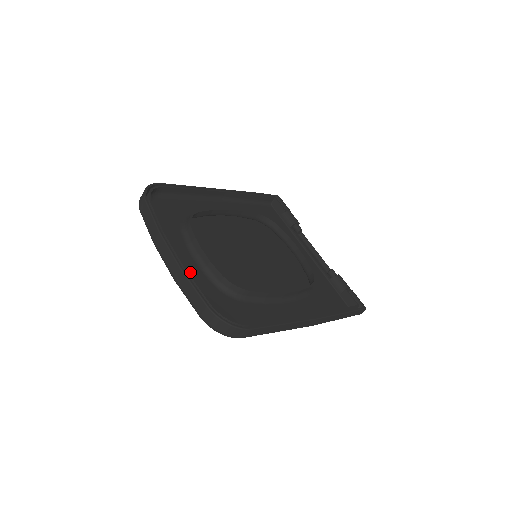
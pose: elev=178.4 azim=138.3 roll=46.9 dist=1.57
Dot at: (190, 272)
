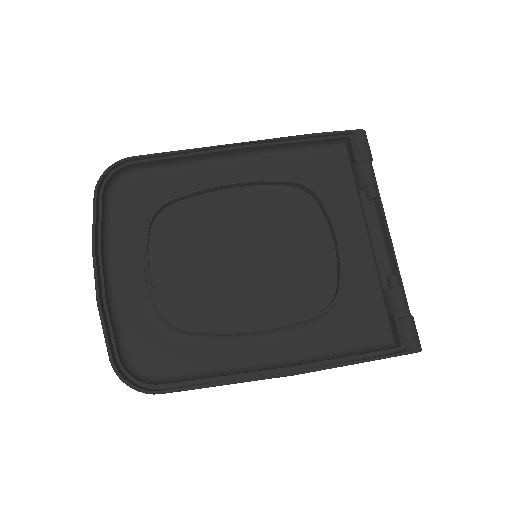
Dot at: (127, 297)
